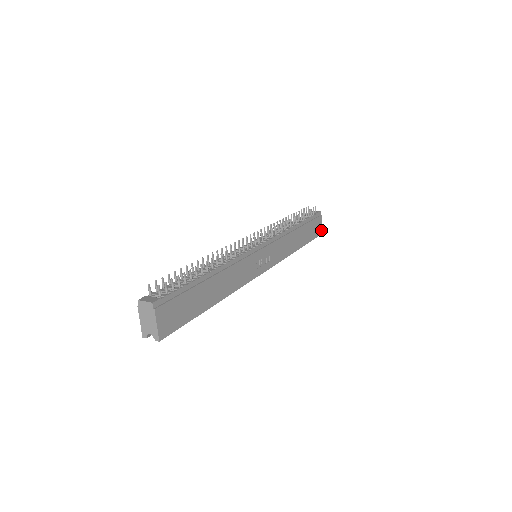
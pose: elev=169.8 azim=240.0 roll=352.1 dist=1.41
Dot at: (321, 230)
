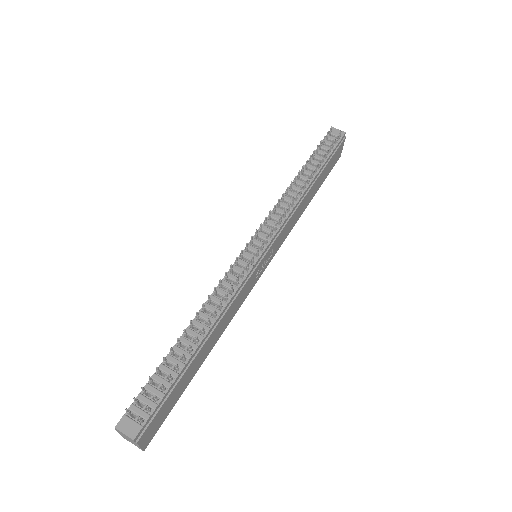
Dot at: (340, 153)
